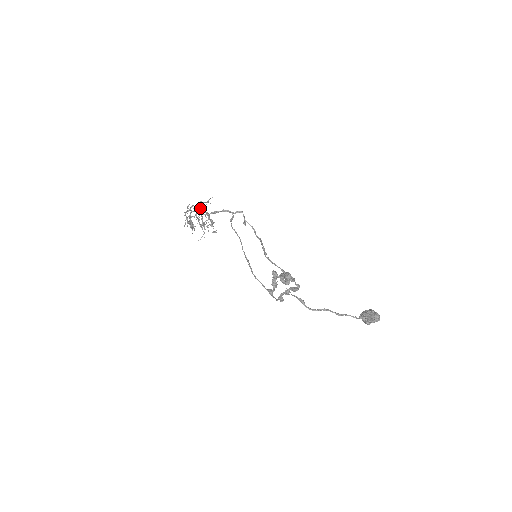
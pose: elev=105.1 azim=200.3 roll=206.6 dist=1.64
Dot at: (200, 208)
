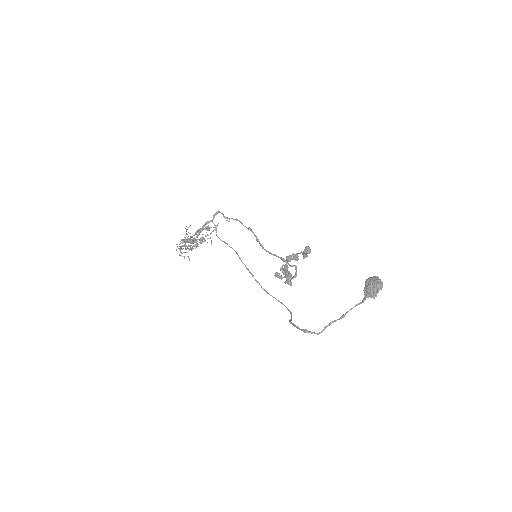
Dot at: occluded
